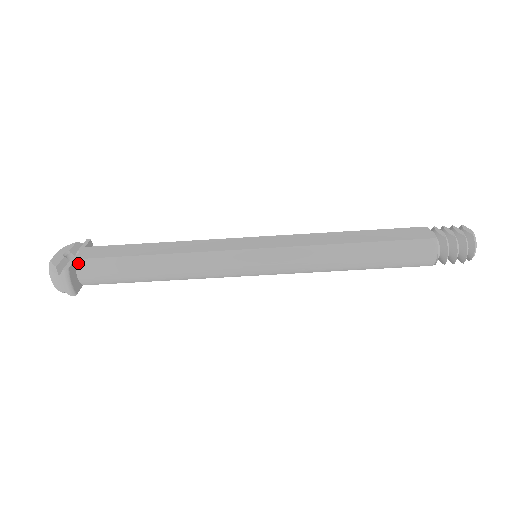
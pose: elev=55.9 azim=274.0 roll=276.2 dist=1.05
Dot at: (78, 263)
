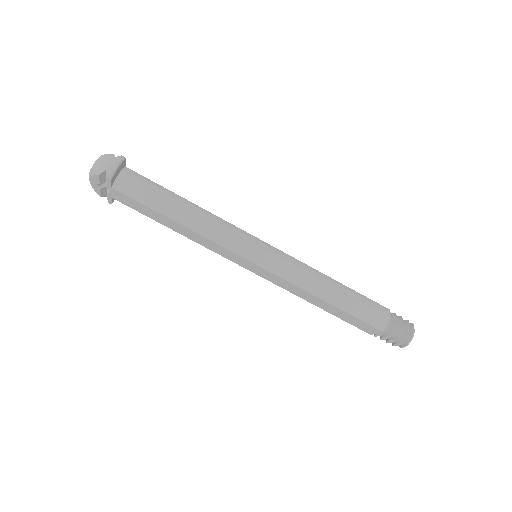
Dot at: (127, 168)
